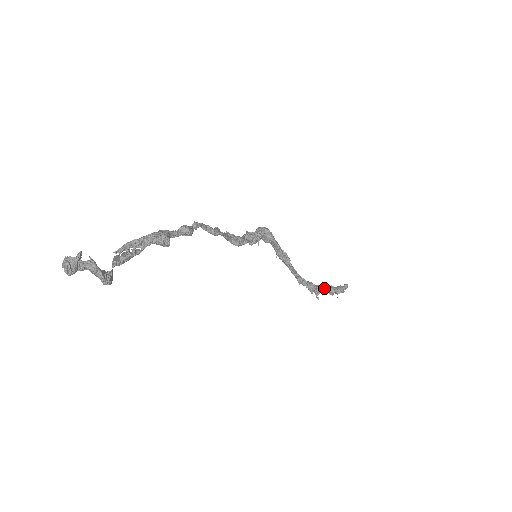
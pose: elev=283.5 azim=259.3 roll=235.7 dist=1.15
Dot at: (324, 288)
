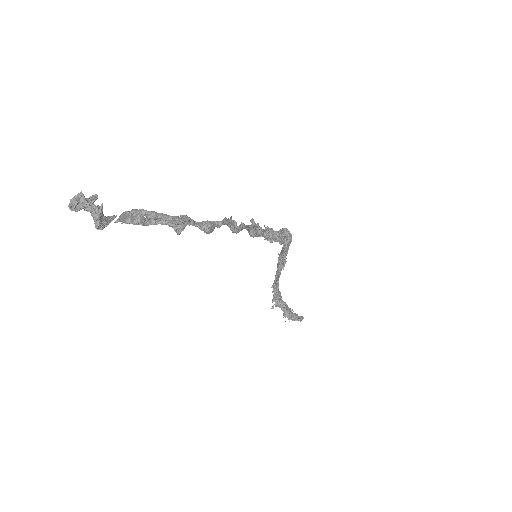
Dot at: (285, 307)
